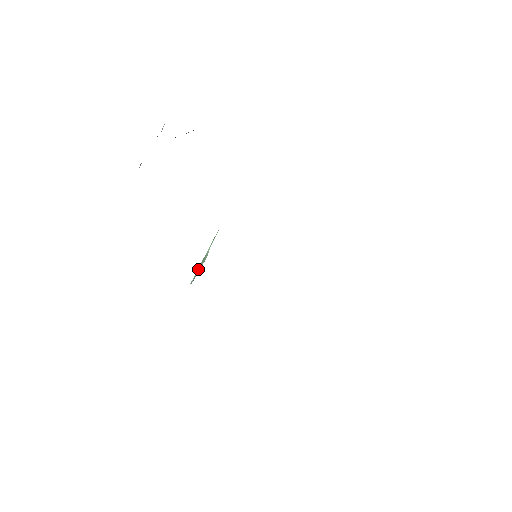
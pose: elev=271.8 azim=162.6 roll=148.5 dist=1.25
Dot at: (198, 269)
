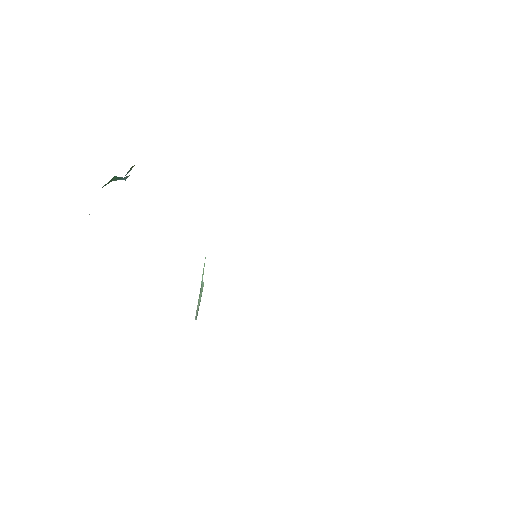
Dot at: (198, 302)
